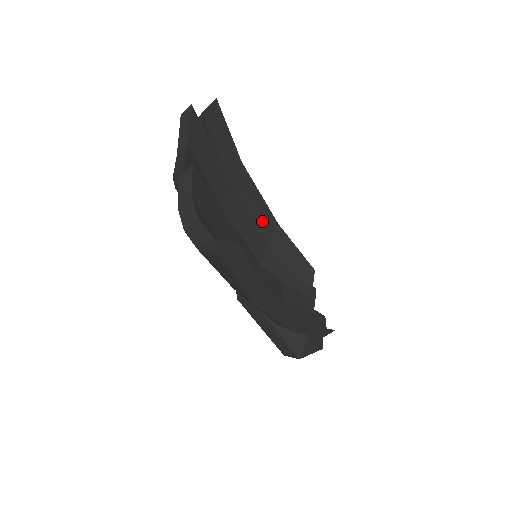
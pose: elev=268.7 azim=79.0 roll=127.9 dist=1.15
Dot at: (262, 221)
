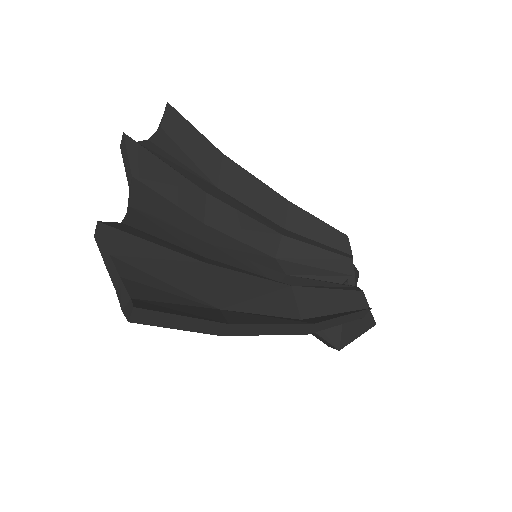
Dot at: (268, 206)
